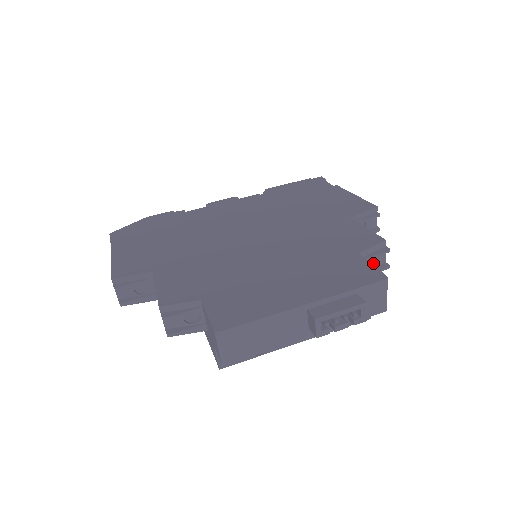
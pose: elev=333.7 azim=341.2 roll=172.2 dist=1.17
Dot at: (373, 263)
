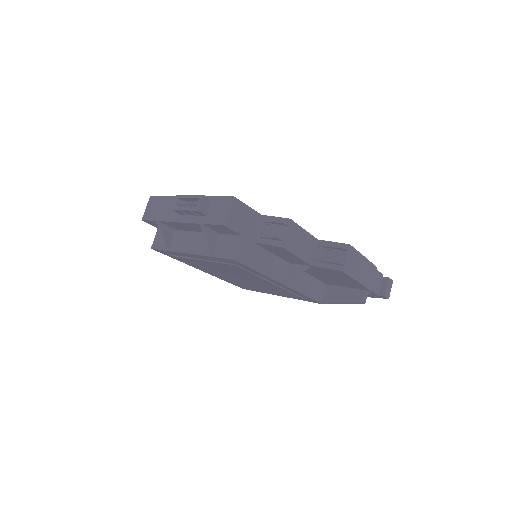
Dot at: (272, 232)
